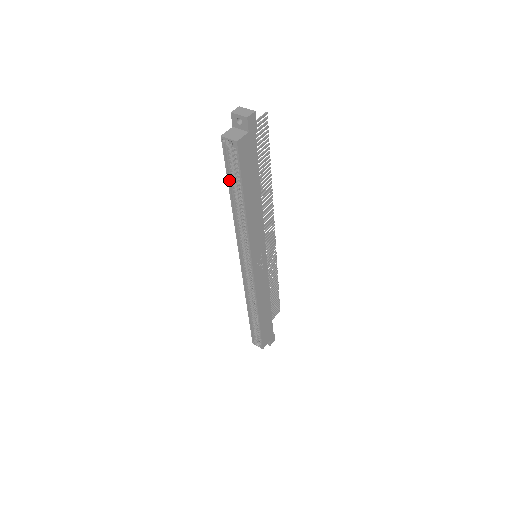
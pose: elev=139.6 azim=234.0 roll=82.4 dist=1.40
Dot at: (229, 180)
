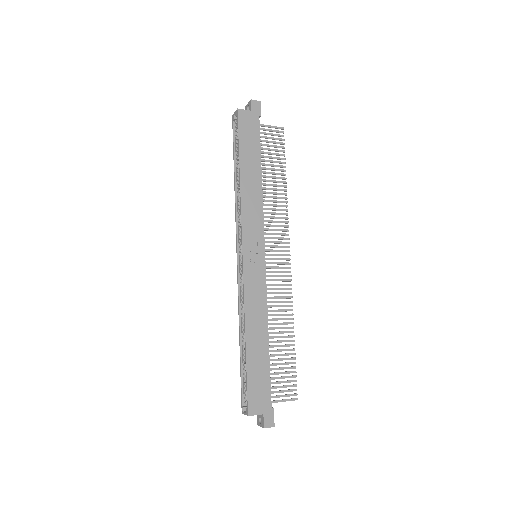
Dot at: (234, 154)
